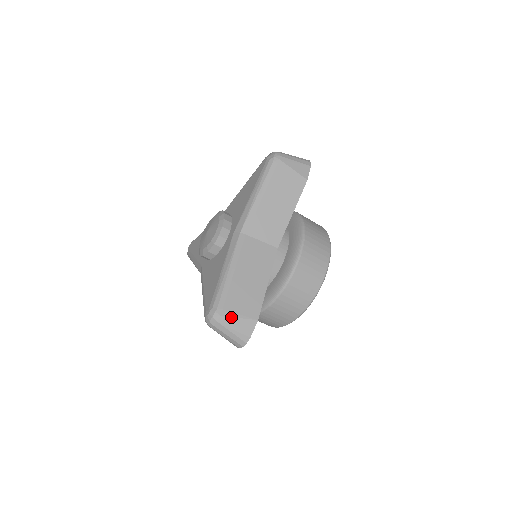
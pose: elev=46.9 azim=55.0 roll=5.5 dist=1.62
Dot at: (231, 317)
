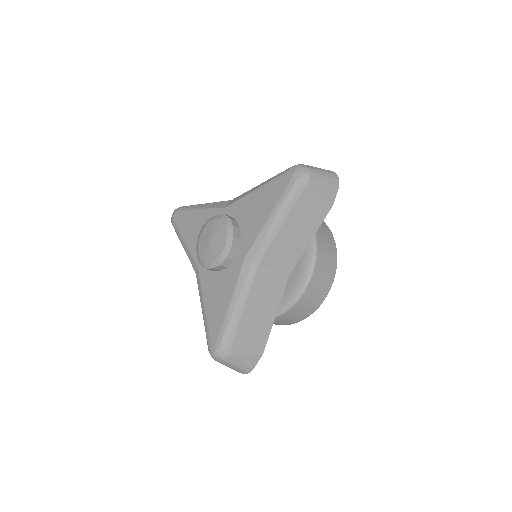
Dot at: (238, 355)
